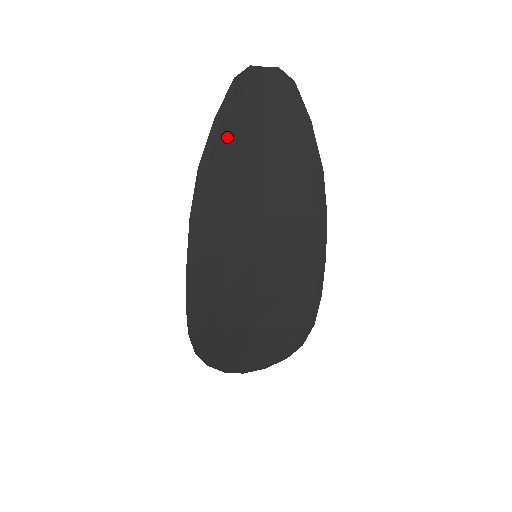
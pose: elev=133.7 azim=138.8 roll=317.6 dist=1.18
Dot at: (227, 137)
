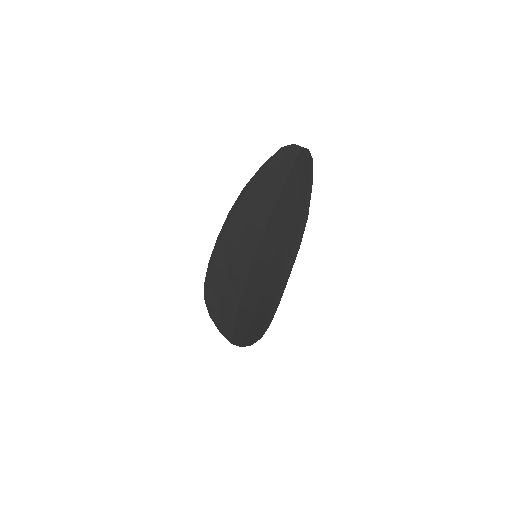
Dot at: (265, 177)
